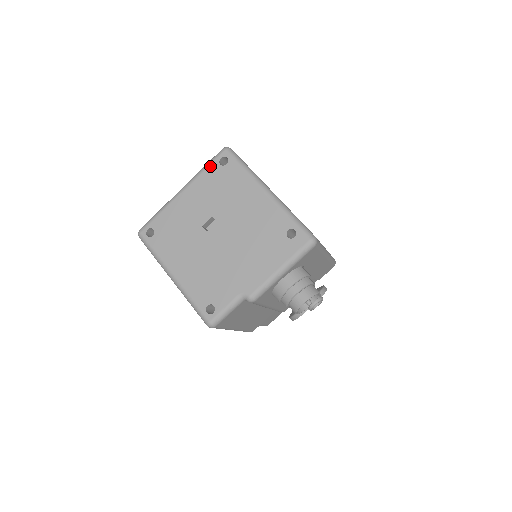
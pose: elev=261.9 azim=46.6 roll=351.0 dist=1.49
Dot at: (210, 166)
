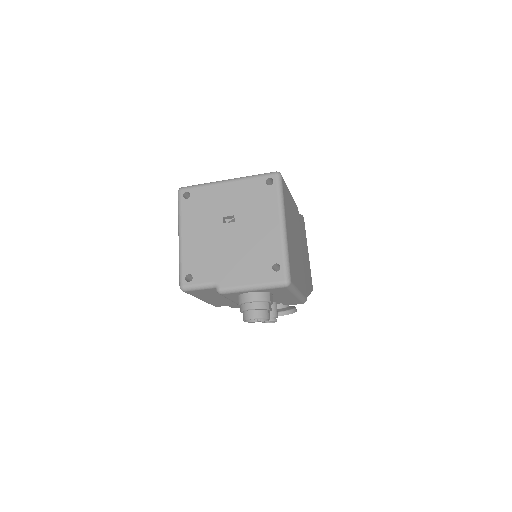
Dot at: (258, 178)
